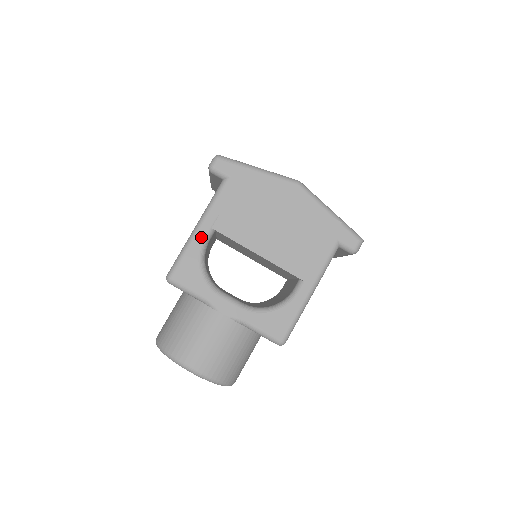
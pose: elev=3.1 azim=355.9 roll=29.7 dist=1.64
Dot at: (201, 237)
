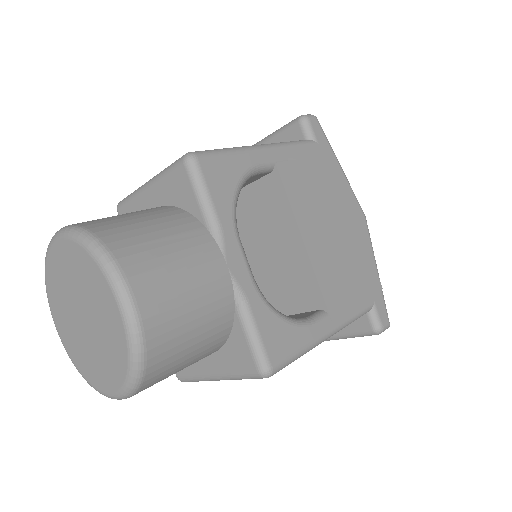
Dot at: (260, 158)
